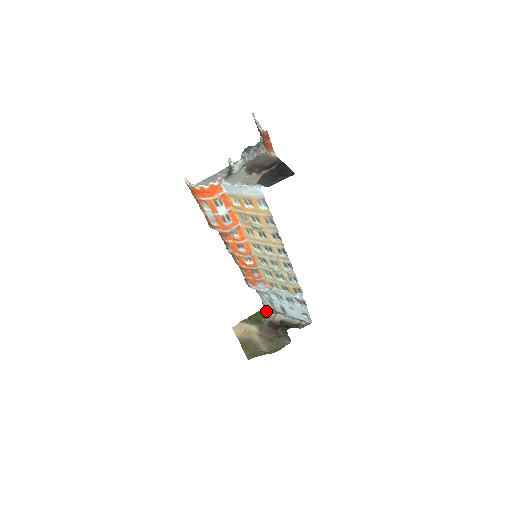
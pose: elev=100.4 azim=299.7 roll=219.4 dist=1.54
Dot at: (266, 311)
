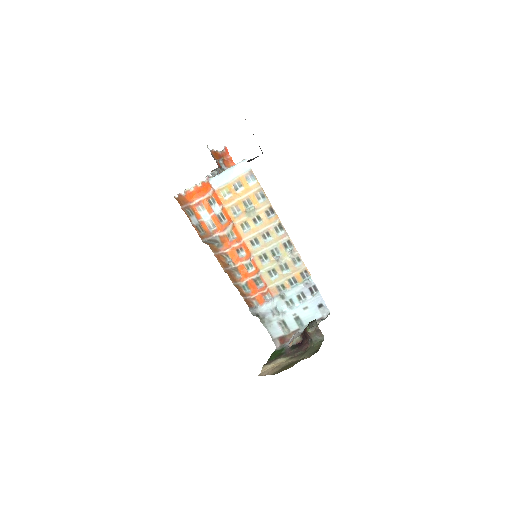
Dot at: (280, 346)
